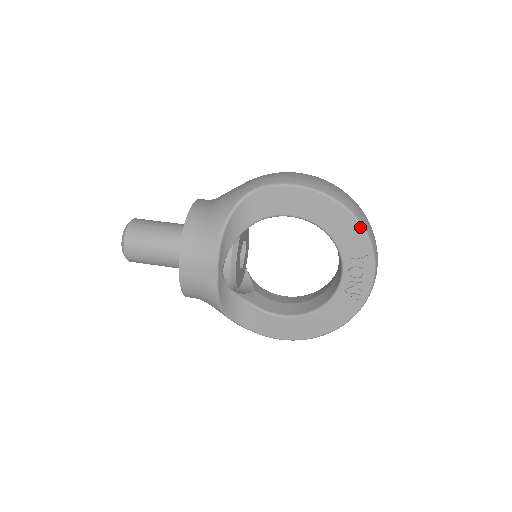
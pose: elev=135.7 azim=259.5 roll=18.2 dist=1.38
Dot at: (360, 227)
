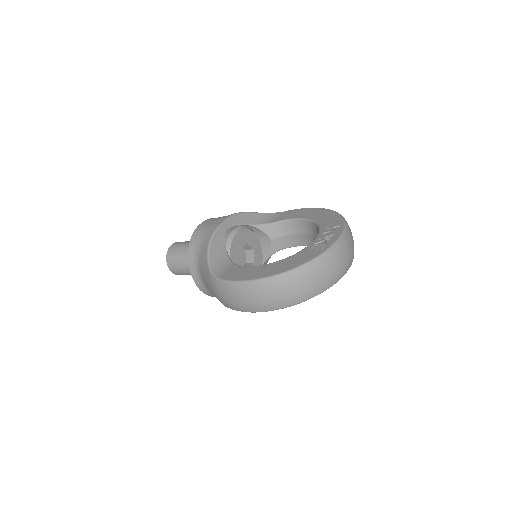
Dot at: (339, 215)
